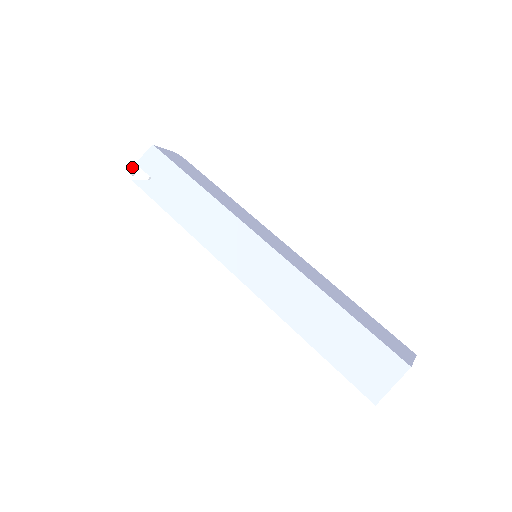
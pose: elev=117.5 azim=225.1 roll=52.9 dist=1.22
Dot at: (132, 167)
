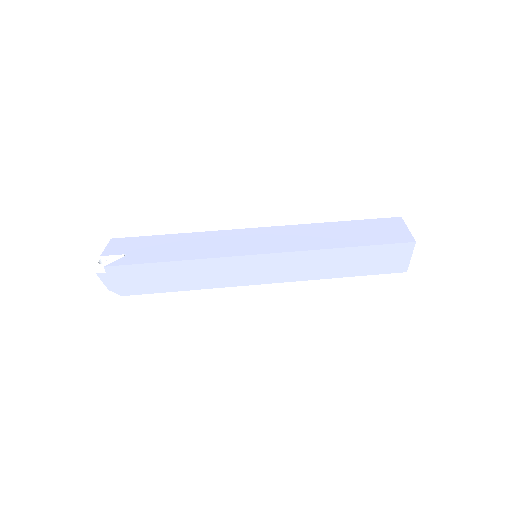
Dot at: (98, 260)
